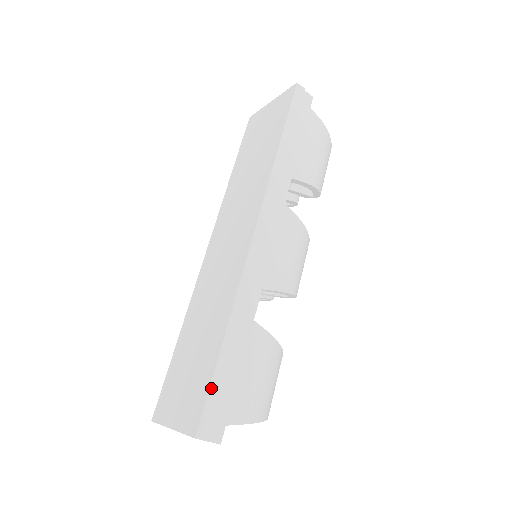
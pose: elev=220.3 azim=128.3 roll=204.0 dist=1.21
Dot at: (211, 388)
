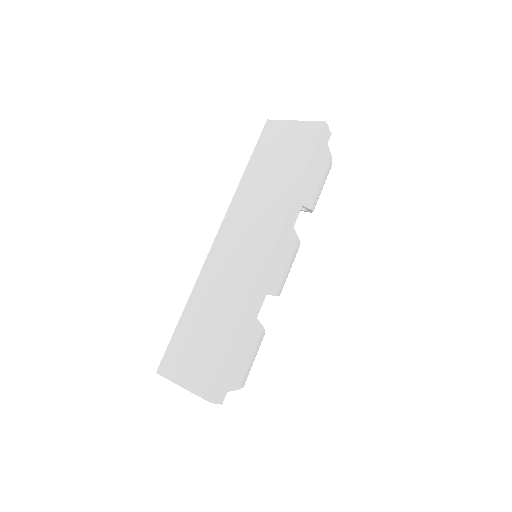
Dot at: (225, 369)
